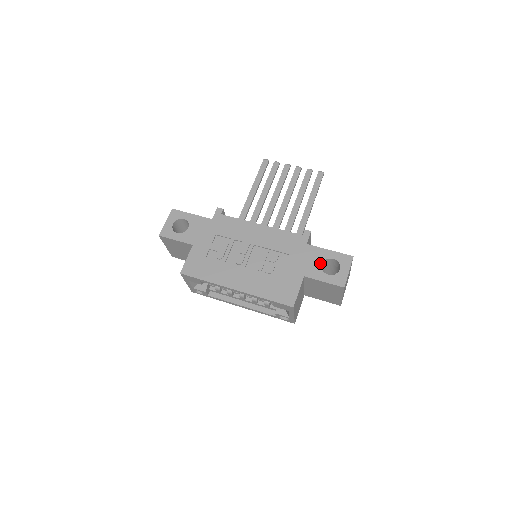
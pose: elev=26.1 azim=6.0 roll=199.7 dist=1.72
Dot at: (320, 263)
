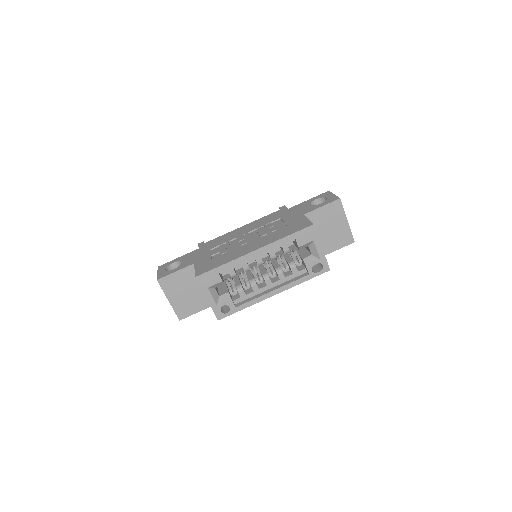
Dot at: (308, 205)
